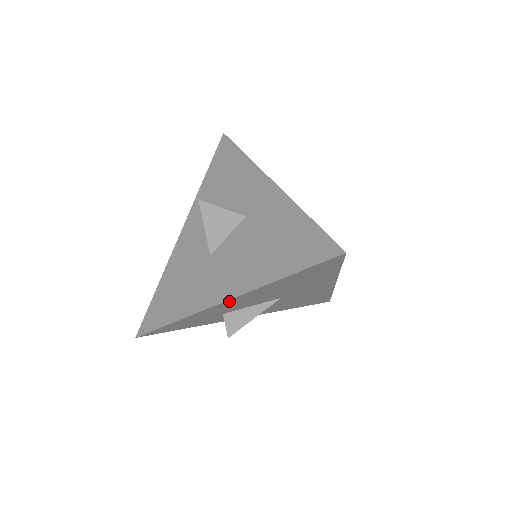
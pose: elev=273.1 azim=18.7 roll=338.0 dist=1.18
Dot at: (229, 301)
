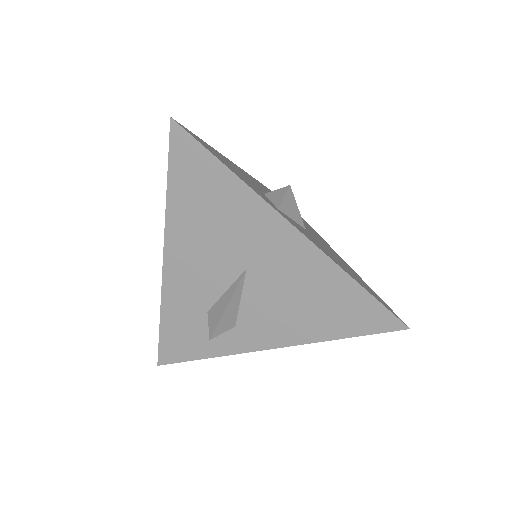
Dot at: (169, 259)
